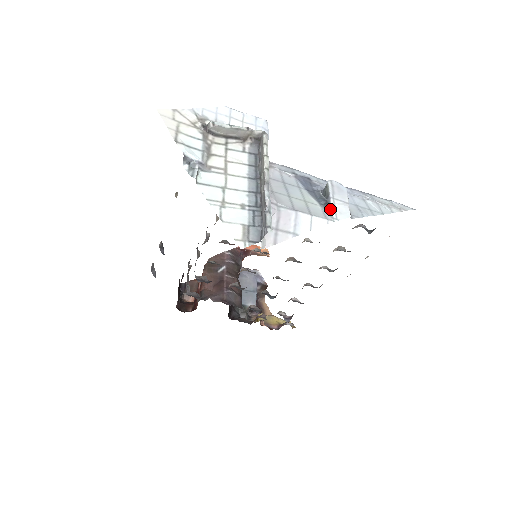
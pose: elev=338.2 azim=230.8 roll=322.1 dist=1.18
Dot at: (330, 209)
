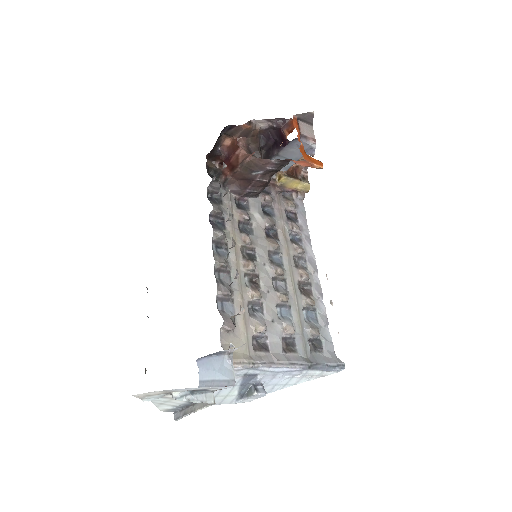
Dot at: (239, 400)
